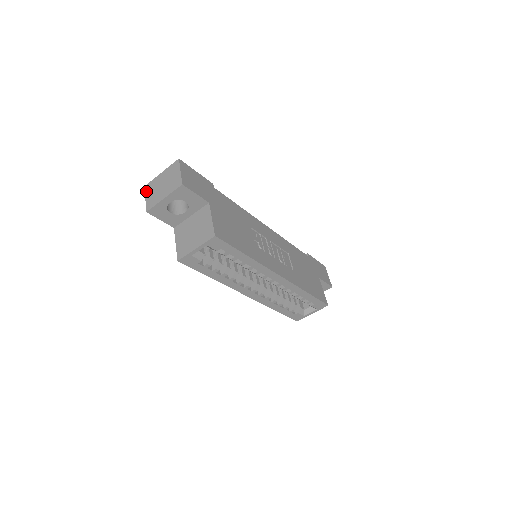
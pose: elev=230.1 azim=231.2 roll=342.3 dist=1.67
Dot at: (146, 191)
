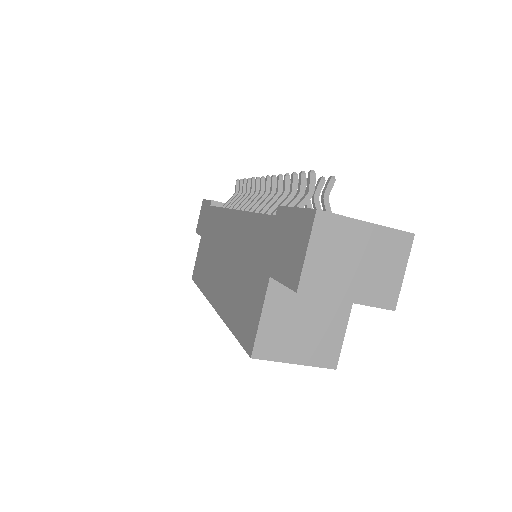
Dot at: (317, 231)
